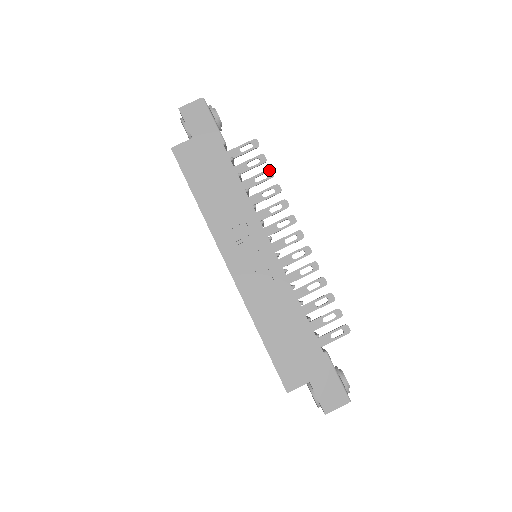
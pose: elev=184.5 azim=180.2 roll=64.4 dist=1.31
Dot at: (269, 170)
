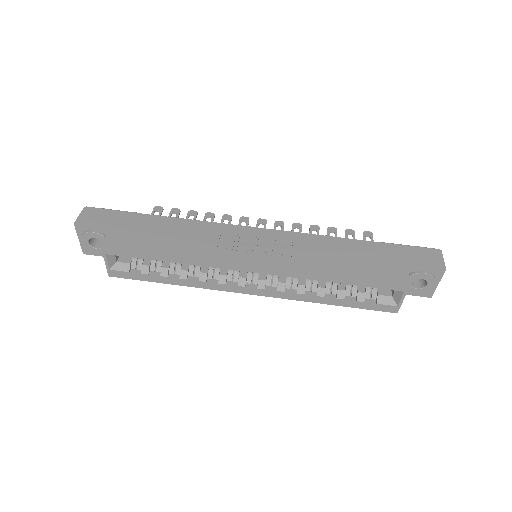
Dot at: (189, 212)
